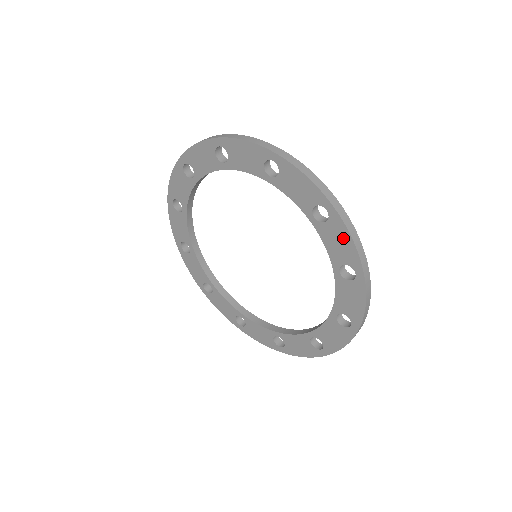
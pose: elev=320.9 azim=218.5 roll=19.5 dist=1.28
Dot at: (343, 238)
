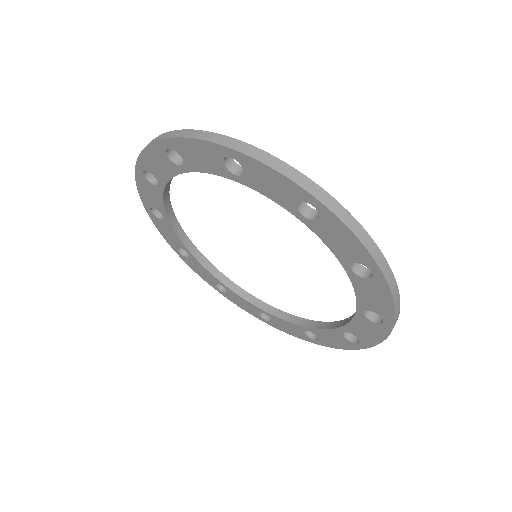
Dot at: (344, 235)
